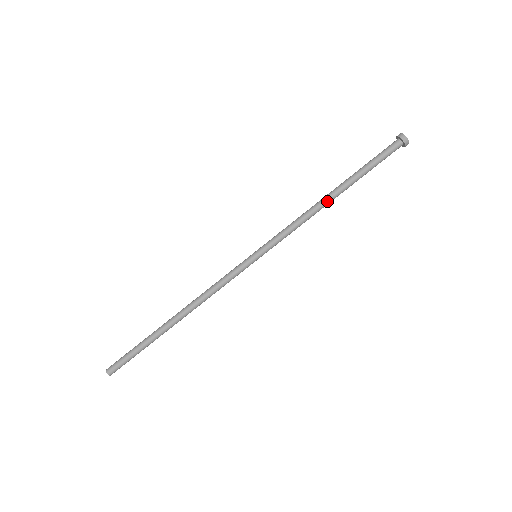
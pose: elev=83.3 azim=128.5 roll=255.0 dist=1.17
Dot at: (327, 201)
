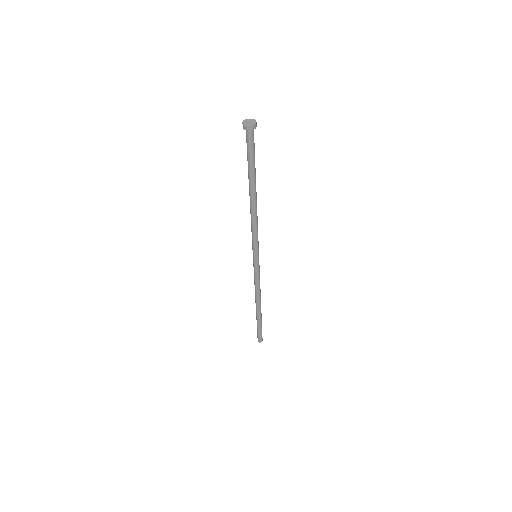
Dot at: (255, 203)
